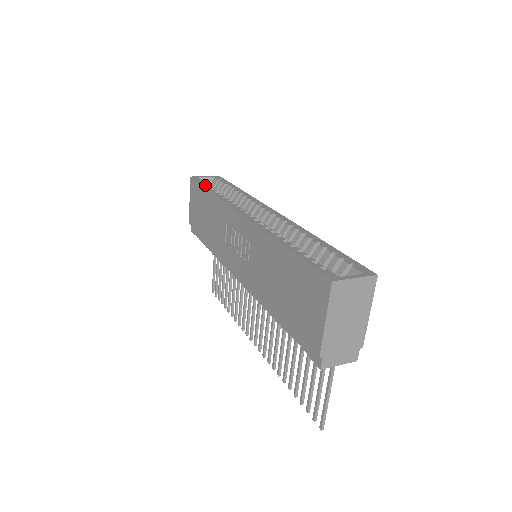
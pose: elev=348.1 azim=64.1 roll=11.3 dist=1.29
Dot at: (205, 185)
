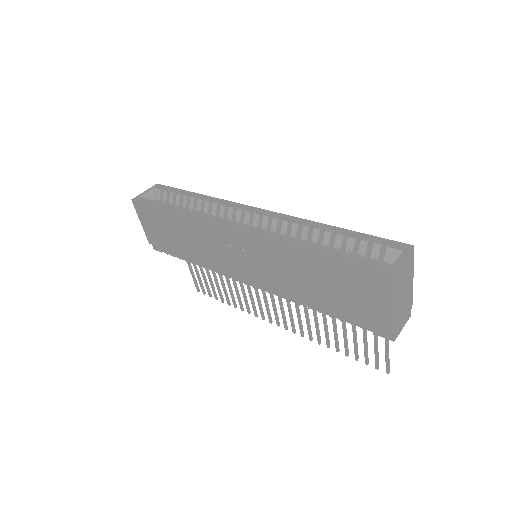
Dot at: (159, 205)
